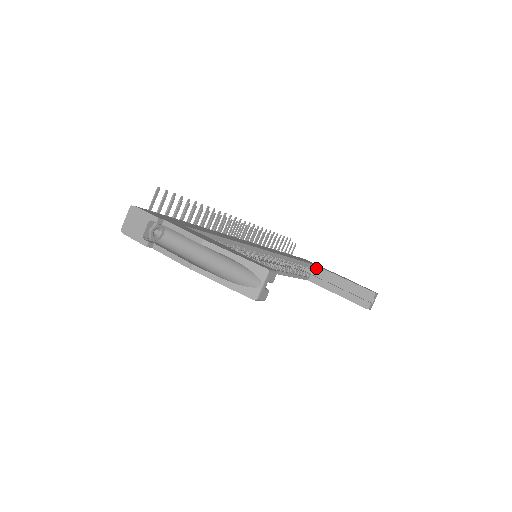
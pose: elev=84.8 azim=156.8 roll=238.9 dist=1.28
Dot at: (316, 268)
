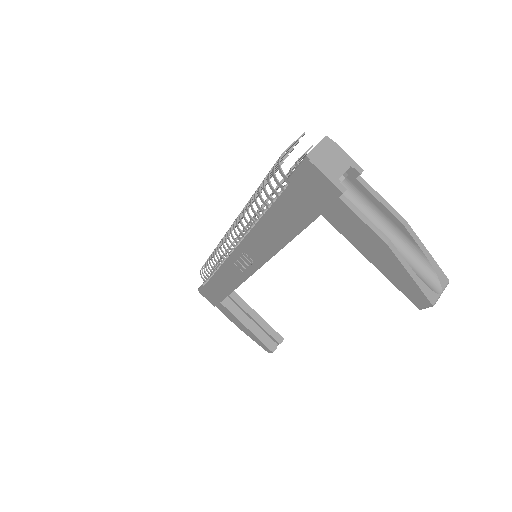
Dot at: (233, 293)
